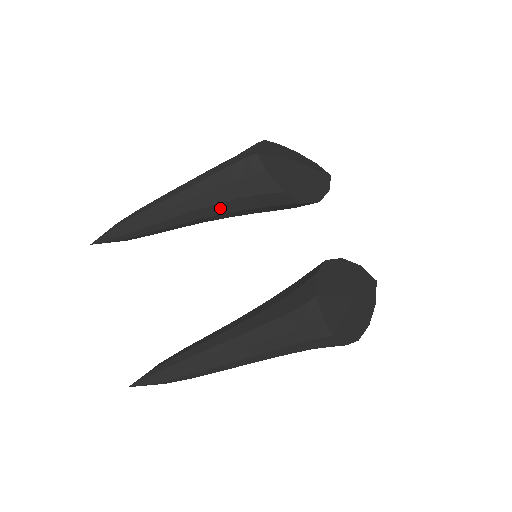
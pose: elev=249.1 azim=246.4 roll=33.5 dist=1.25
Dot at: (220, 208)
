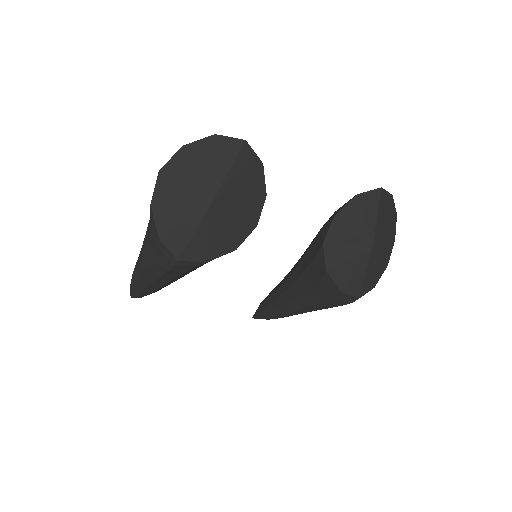
Dot at: occluded
